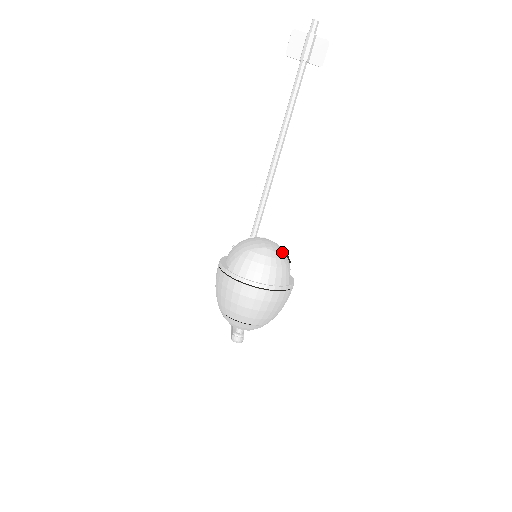
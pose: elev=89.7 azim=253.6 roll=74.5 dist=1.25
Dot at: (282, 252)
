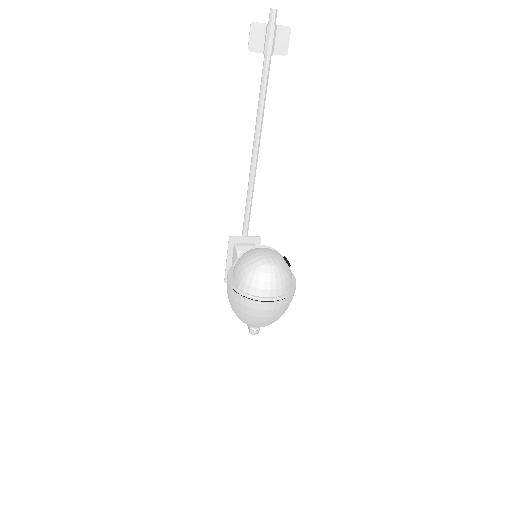
Dot at: (282, 261)
